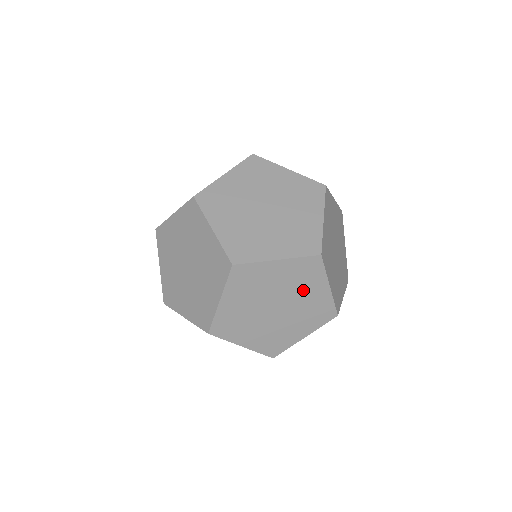
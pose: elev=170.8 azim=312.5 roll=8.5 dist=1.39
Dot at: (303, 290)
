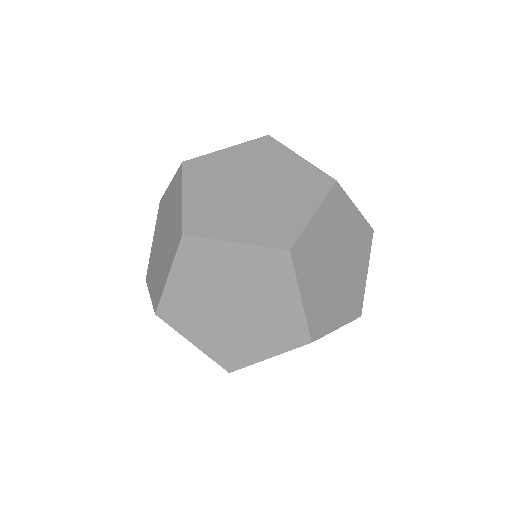
Dot at: (266, 292)
